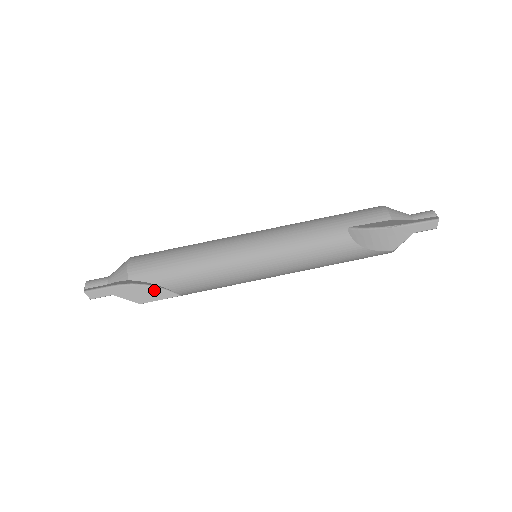
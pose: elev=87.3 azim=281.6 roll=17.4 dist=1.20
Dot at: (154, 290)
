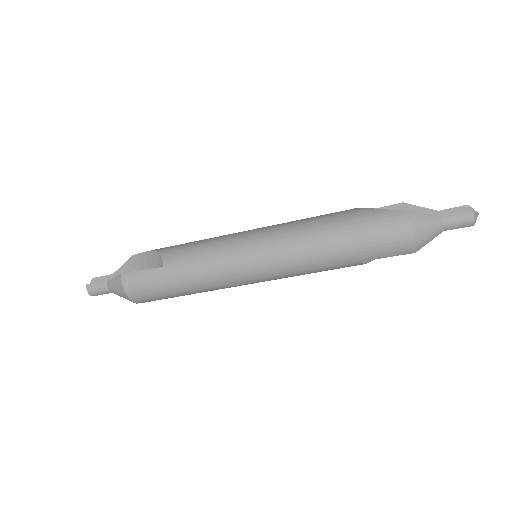
Dot at: occluded
